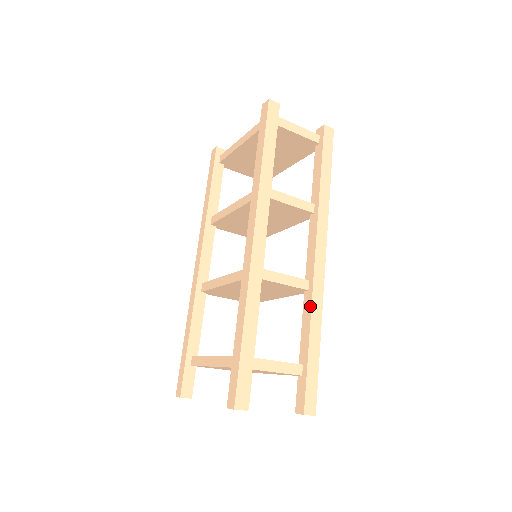
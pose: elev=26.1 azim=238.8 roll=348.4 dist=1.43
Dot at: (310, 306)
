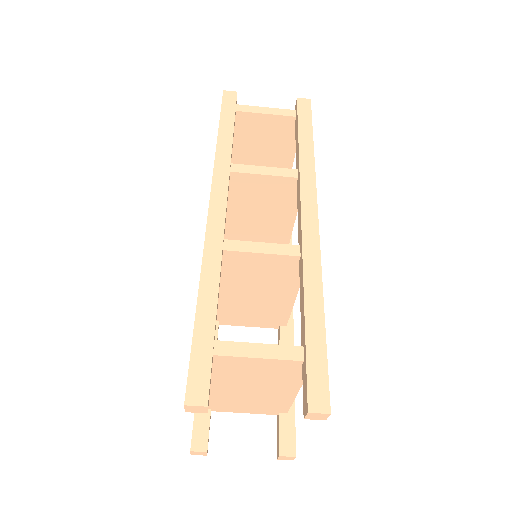
Dot at: (302, 271)
